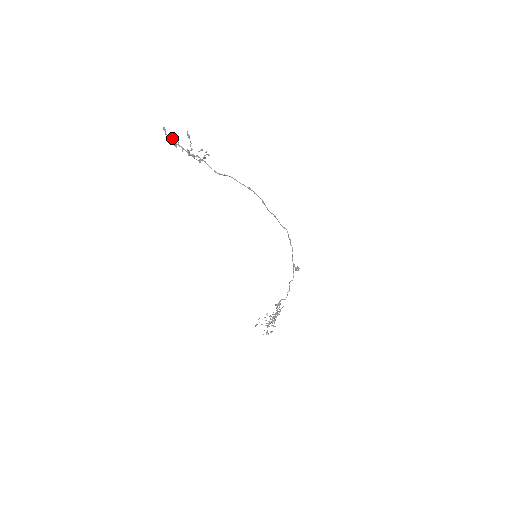
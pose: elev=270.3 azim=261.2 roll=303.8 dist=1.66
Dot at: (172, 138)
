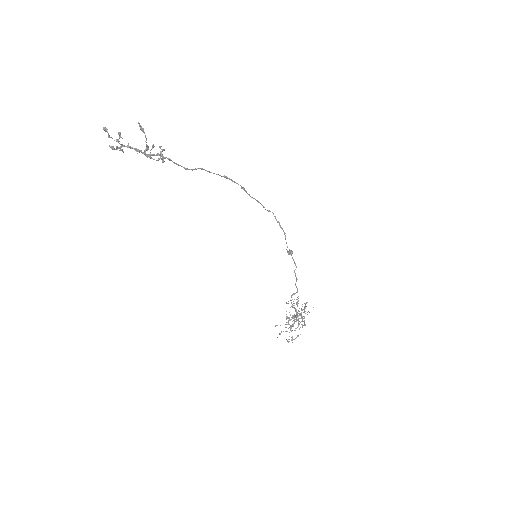
Dot at: (118, 140)
